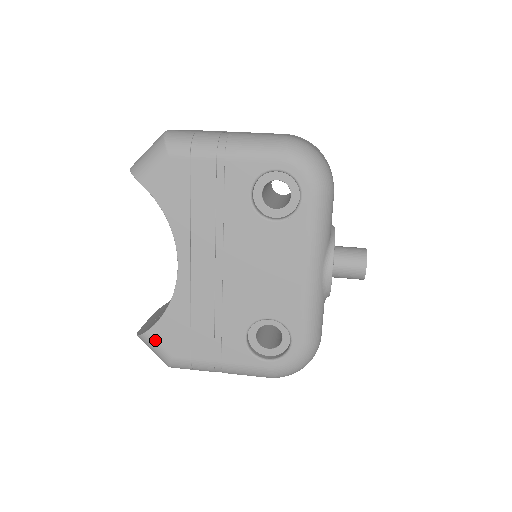
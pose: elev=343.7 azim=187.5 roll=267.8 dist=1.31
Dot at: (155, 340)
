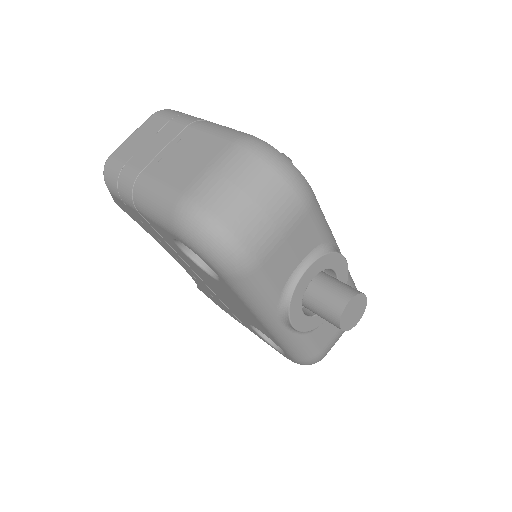
Dot at: (205, 294)
